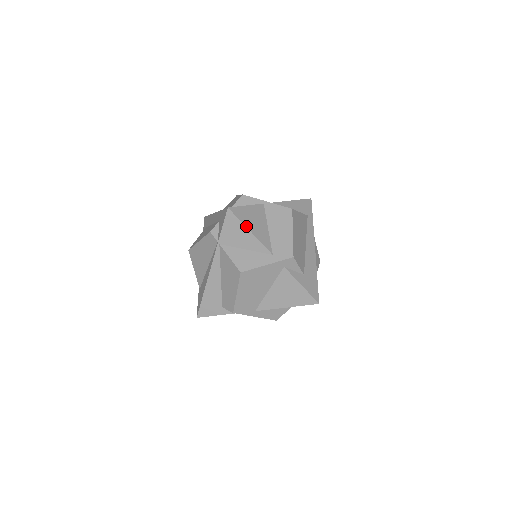
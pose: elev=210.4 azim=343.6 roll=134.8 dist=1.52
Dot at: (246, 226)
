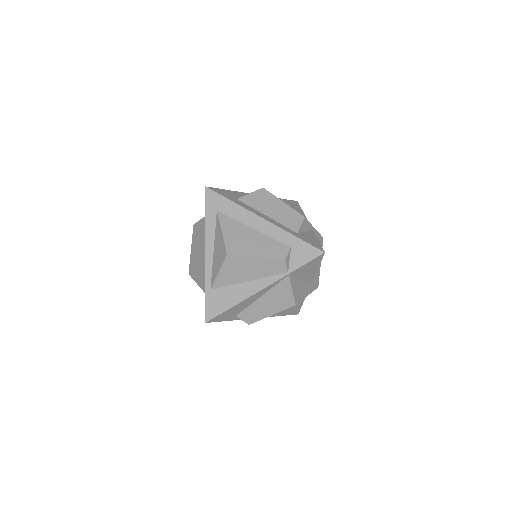
Dot at: occluded
